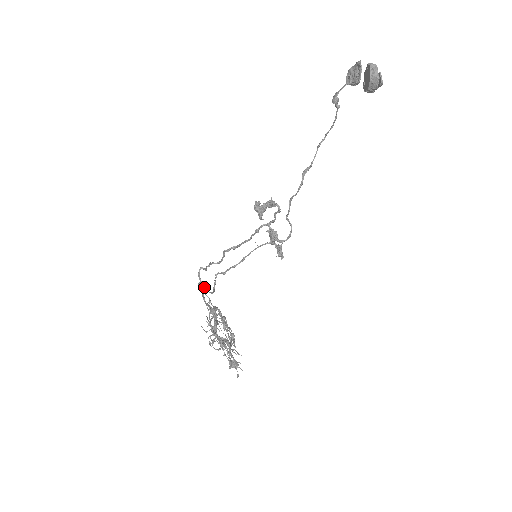
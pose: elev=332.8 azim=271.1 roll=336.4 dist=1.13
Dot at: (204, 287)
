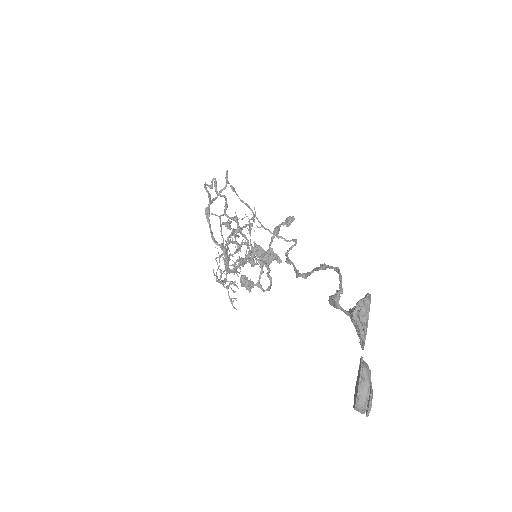
Dot at: (214, 199)
